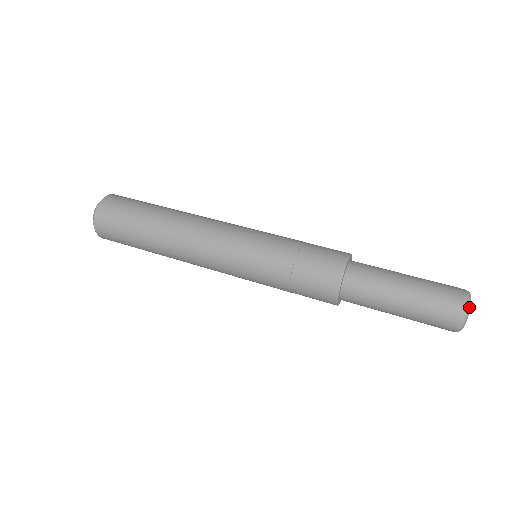
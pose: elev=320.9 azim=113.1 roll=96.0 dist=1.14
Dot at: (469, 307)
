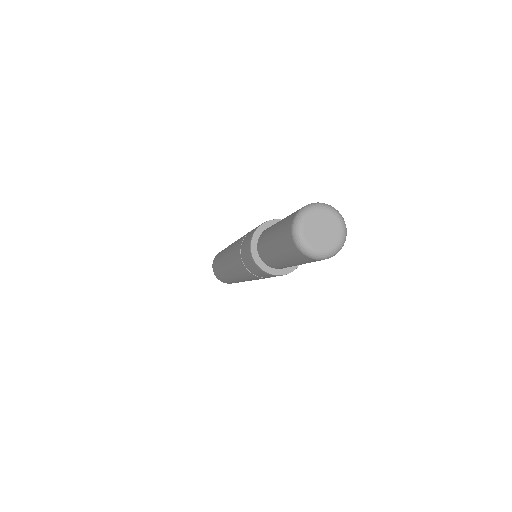
Dot at: (303, 212)
